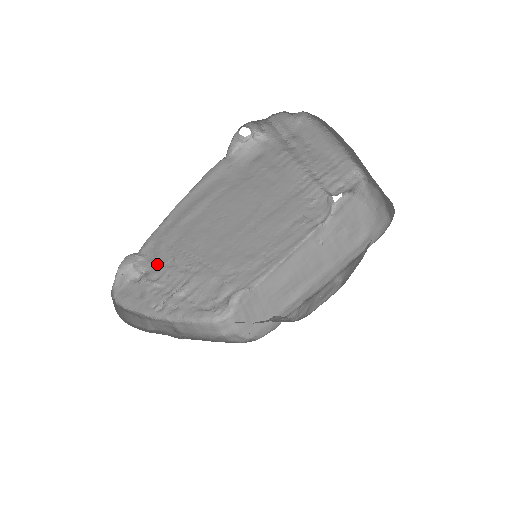
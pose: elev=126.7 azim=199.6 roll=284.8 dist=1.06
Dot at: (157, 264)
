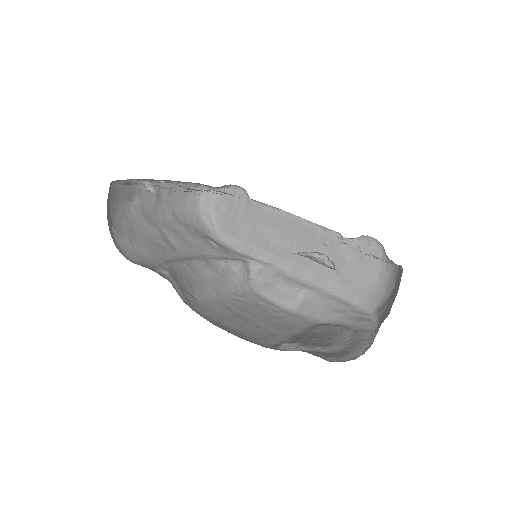
Dot at: (169, 193)
